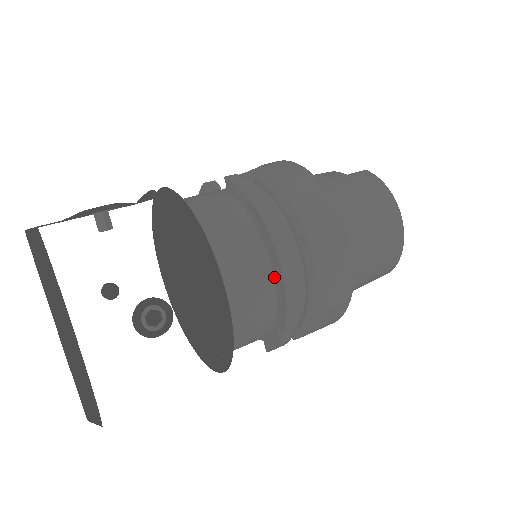
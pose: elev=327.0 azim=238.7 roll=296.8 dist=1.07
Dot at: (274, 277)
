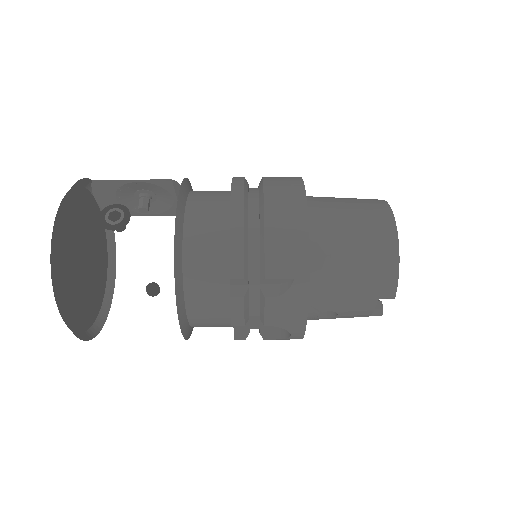
Dot at: occluded
